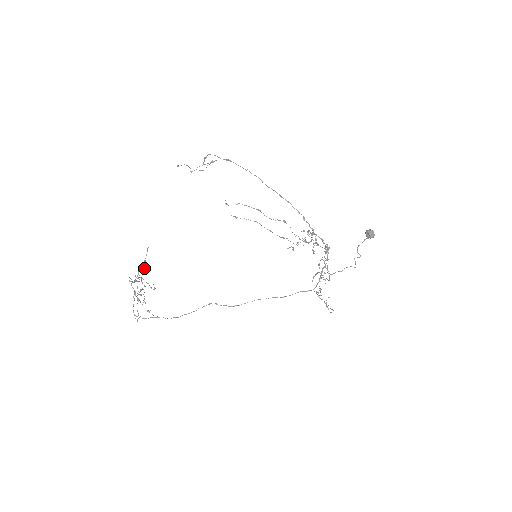
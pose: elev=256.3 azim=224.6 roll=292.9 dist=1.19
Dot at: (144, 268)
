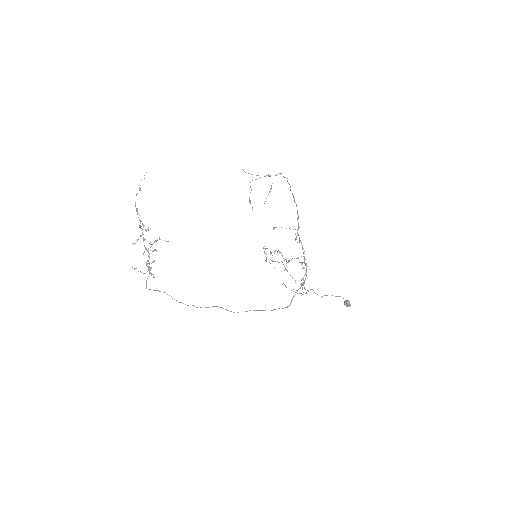
Dot at: occluded
